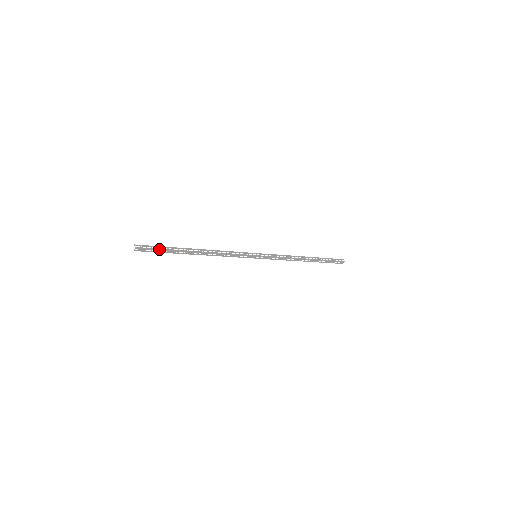
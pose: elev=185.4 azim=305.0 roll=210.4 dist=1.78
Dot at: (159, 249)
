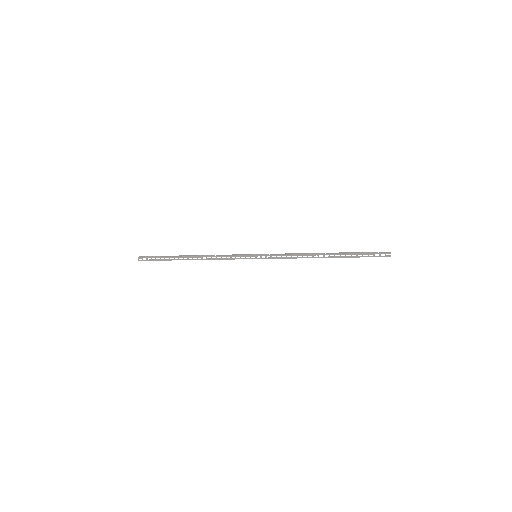
Dot at: (157, 257)
